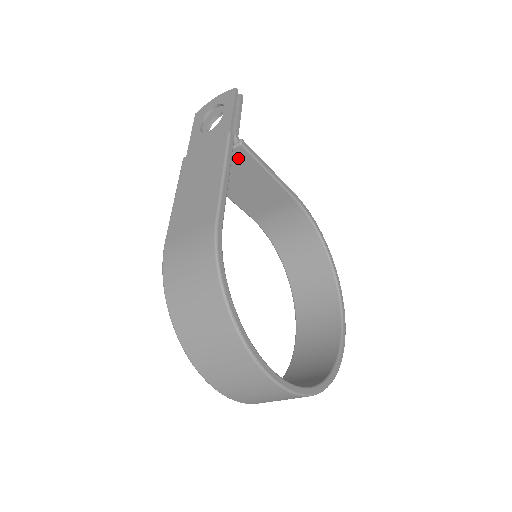
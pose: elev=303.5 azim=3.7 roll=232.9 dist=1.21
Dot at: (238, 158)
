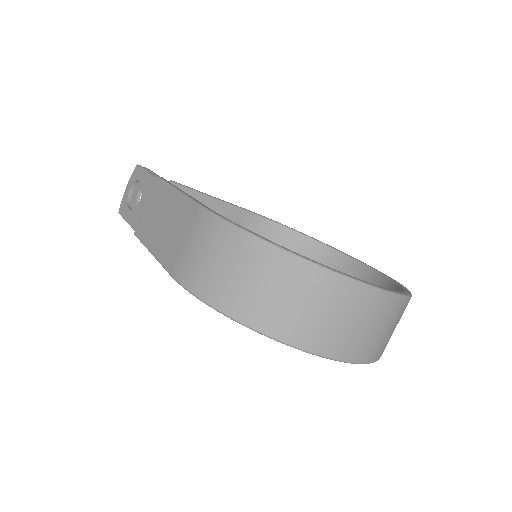
Dot at: occluded
